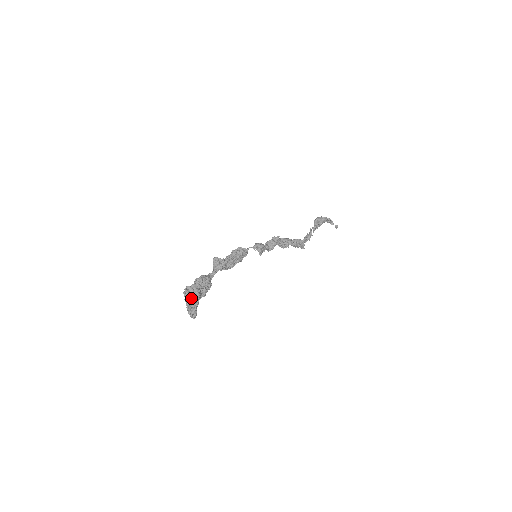
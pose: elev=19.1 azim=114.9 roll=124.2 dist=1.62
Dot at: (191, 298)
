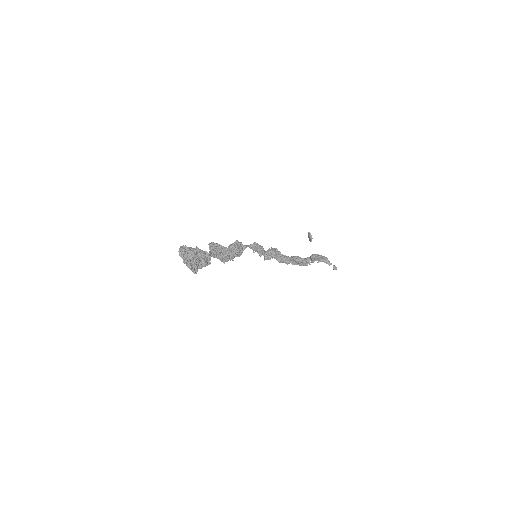
Dot at: (188, 254)
